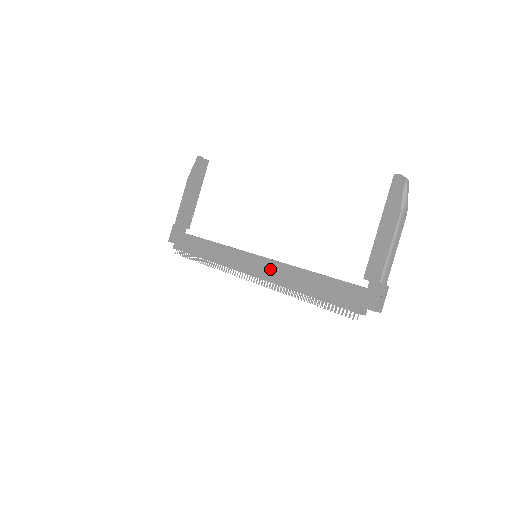
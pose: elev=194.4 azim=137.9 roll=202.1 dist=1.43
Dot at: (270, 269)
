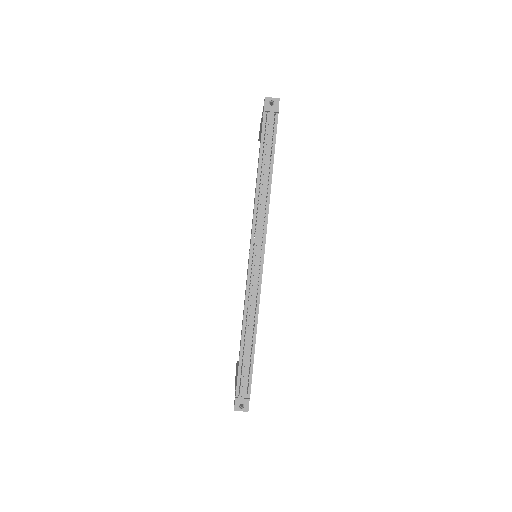
Dot at: occluded
